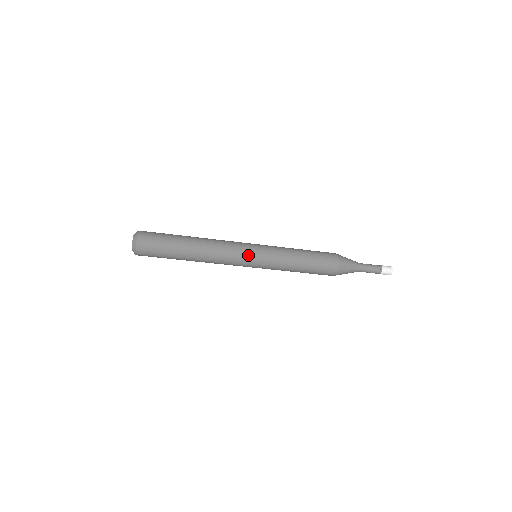
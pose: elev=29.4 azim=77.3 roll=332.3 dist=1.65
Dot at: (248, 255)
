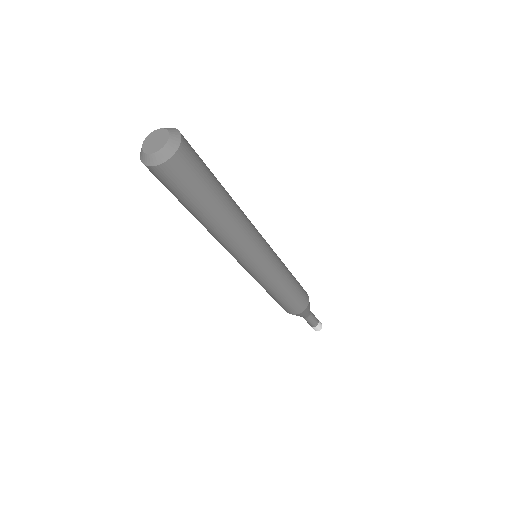
Dot at: (266, 248)
